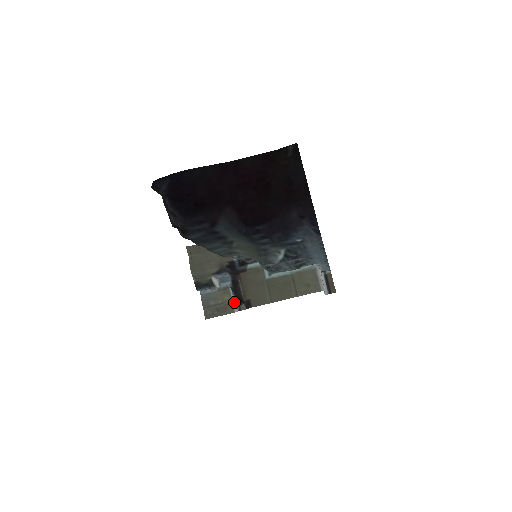
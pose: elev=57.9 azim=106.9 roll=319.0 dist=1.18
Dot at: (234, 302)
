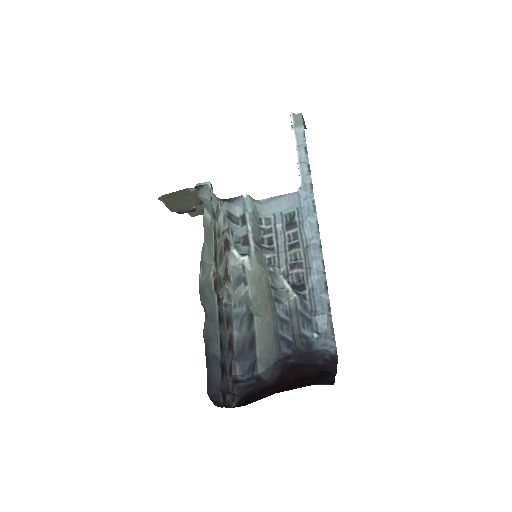
Dot at: occluded
